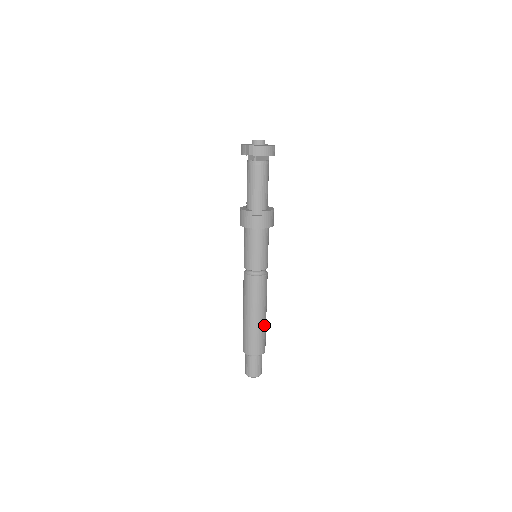
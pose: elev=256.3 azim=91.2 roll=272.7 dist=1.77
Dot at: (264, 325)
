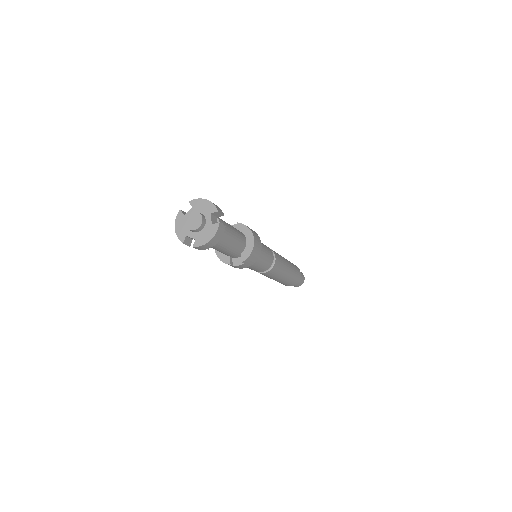
Dot at: (291, 274)
